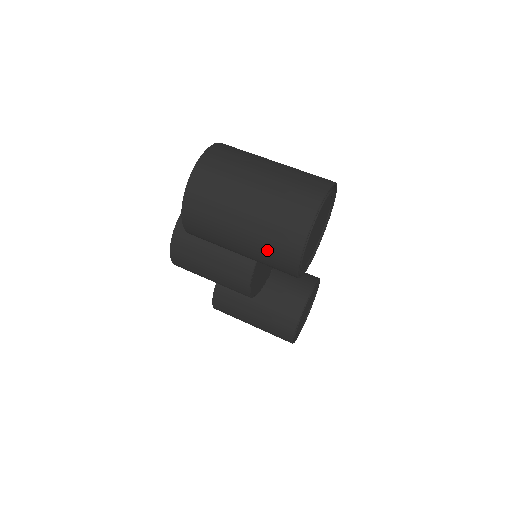
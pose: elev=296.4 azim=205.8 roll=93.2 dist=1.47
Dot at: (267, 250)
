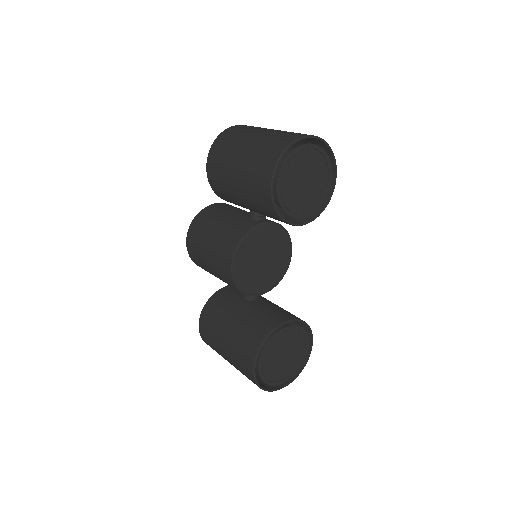
Dot at: (255, 163)
